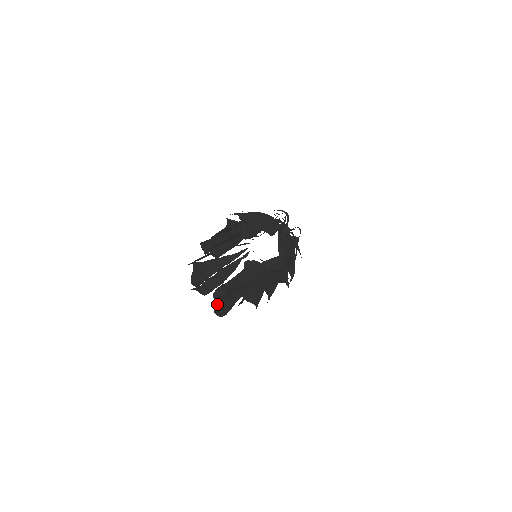
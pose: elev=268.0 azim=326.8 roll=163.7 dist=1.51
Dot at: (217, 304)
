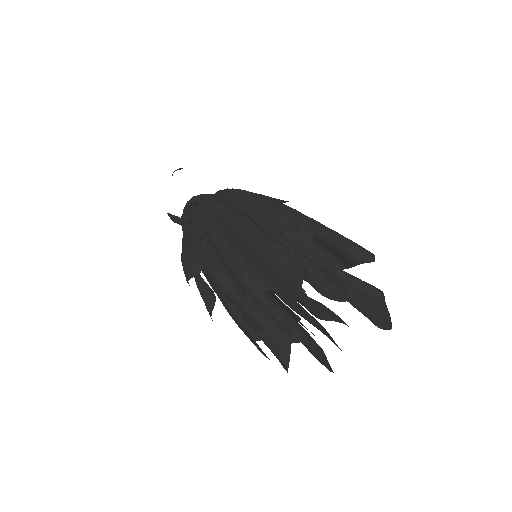
Dot at: occluded
